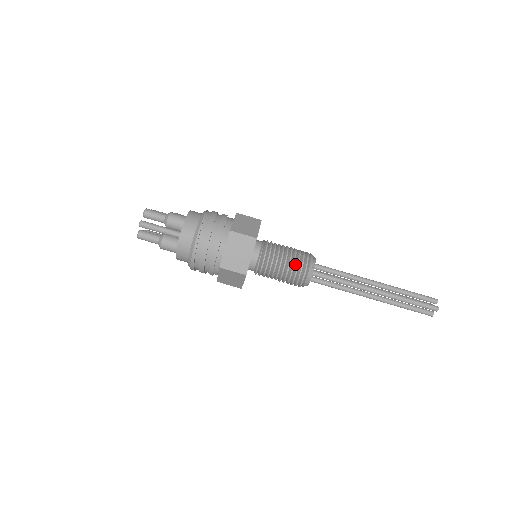
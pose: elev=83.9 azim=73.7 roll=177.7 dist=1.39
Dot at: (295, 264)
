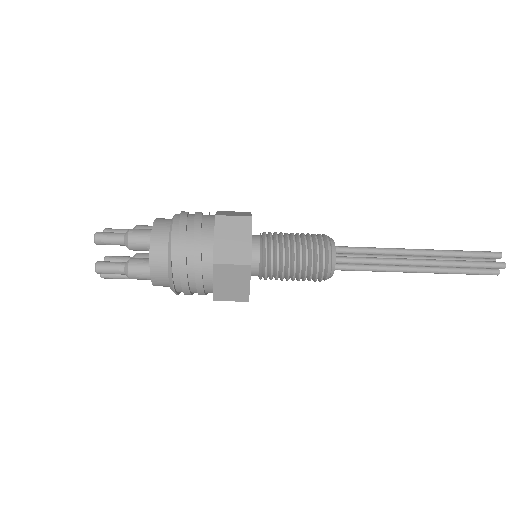
Dot at: occluded
